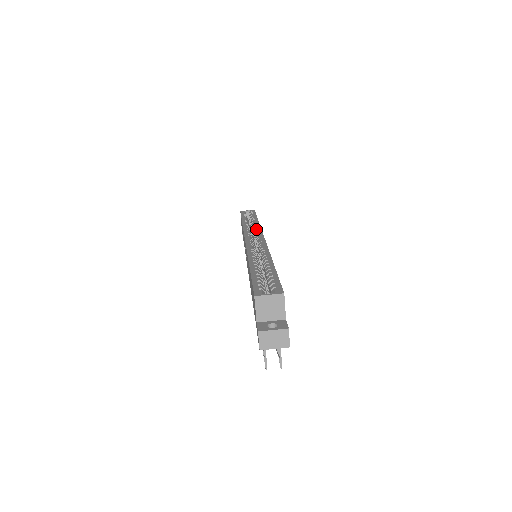
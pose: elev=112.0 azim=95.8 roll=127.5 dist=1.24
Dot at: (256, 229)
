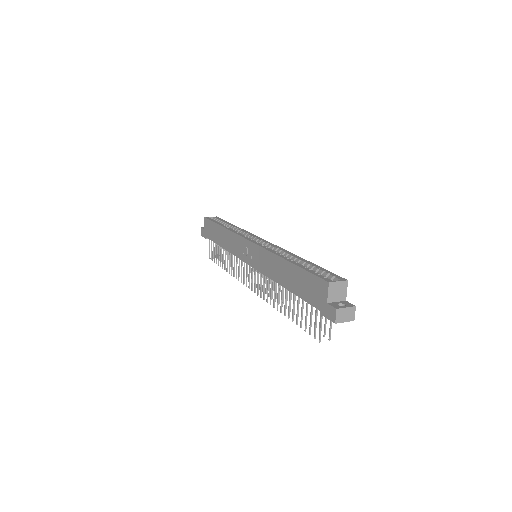
Dot at: (247, 233)
